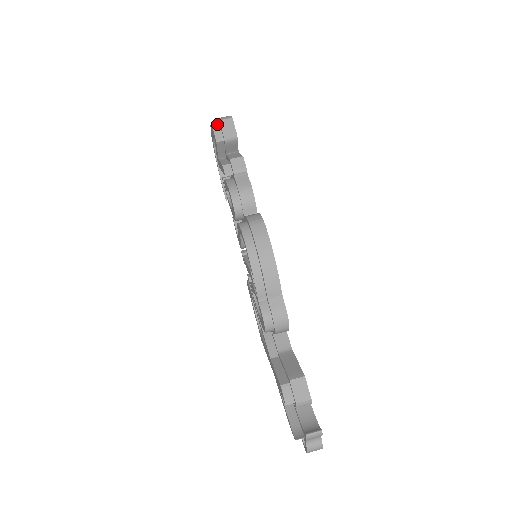
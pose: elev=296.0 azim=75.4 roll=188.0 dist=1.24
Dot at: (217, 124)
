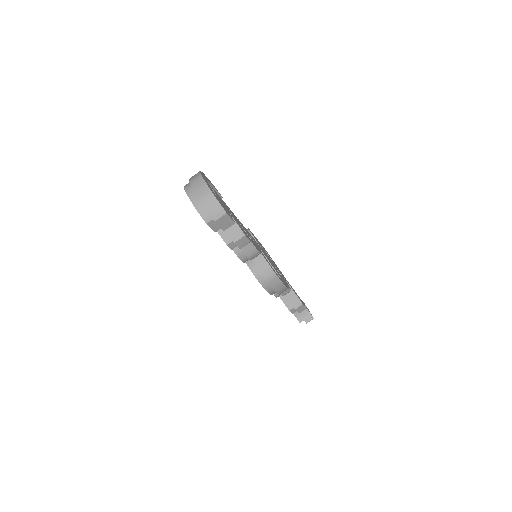
Dot at: (209, 218)
